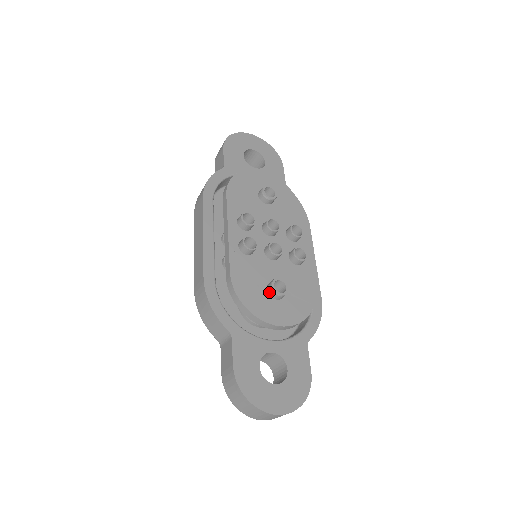
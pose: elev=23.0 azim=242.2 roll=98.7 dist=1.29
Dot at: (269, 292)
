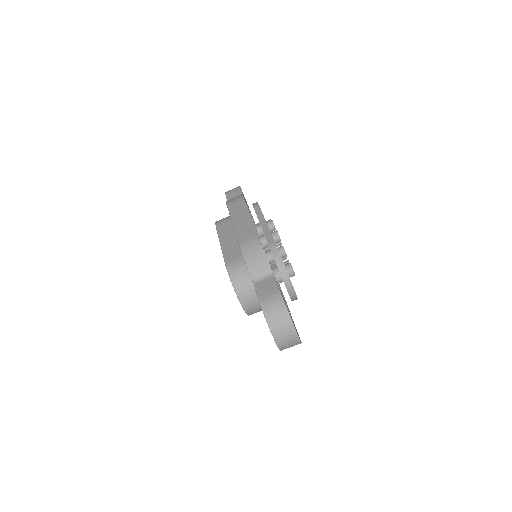
Dot at: (287, 268)
